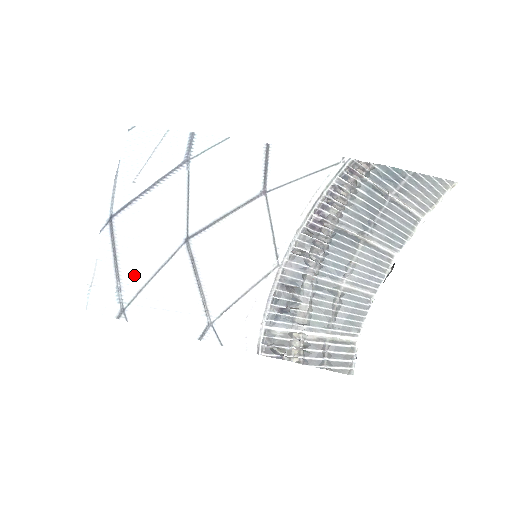
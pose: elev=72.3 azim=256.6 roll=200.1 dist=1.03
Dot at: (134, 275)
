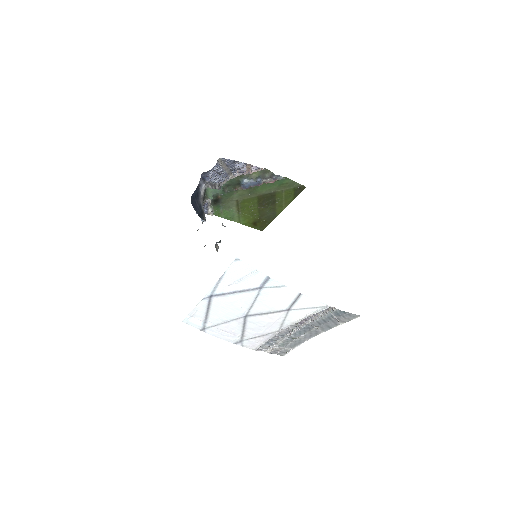
Dot at: (215, 320)
